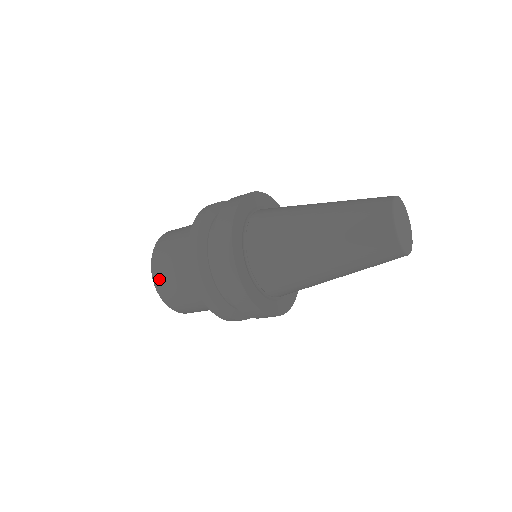
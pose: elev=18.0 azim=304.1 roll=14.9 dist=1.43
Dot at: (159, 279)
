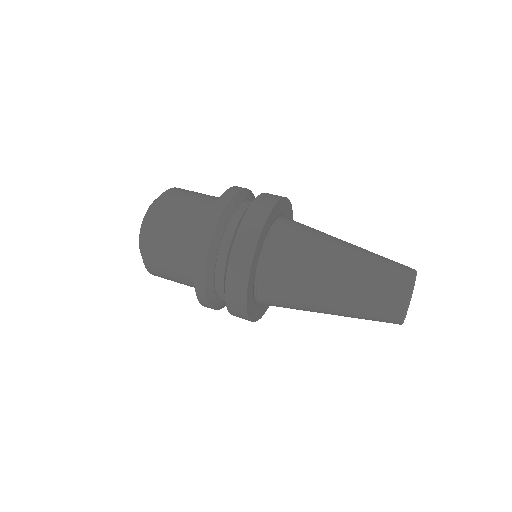
Dot at: (150, 248)
